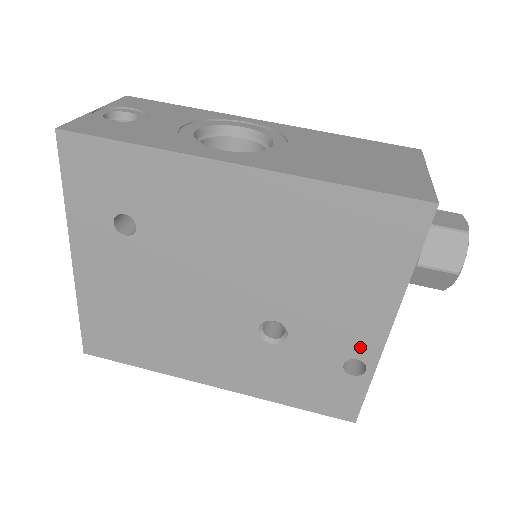
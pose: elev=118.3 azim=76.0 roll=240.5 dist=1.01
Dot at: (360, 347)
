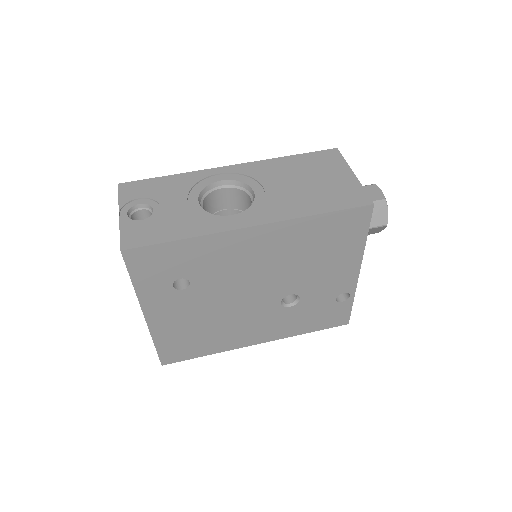
Dot at: (344, 286)
